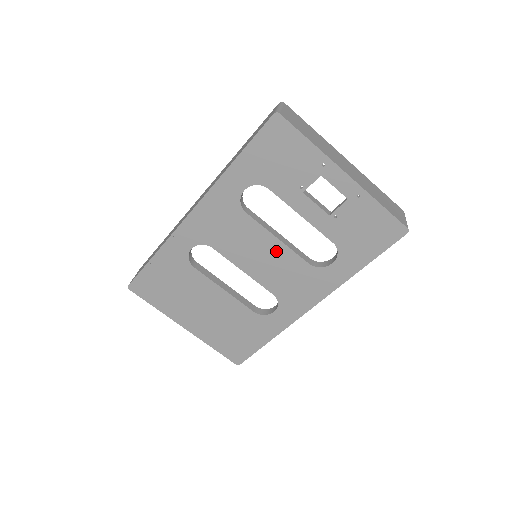
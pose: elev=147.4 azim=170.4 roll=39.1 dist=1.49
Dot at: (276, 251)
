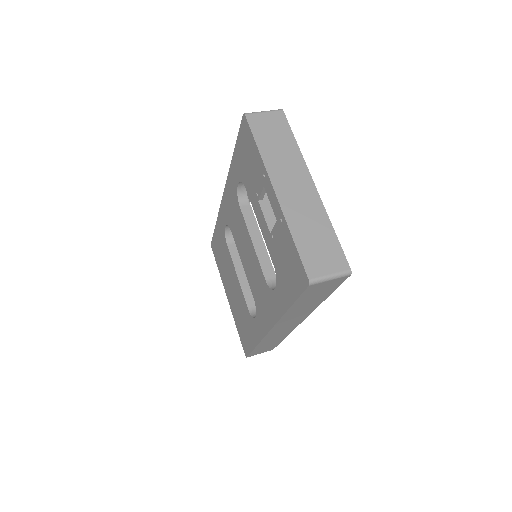
Dot at: (252, 254)
